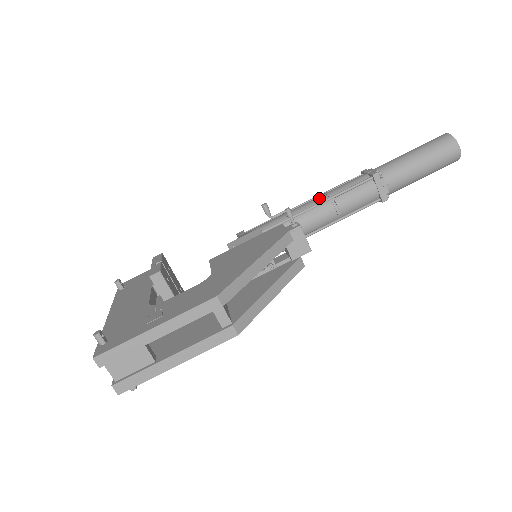
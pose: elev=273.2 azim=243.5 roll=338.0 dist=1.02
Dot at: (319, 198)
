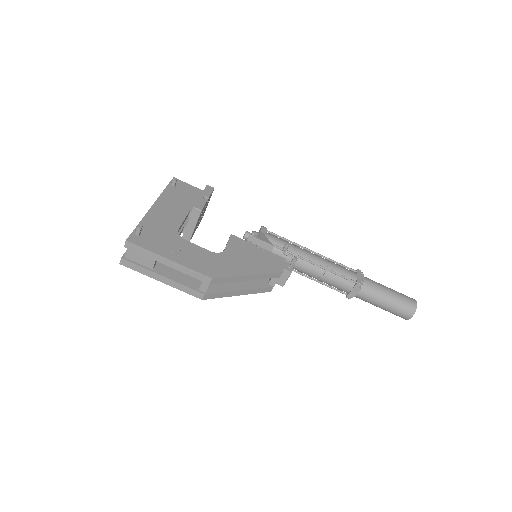
Dot at: (321, 261)
